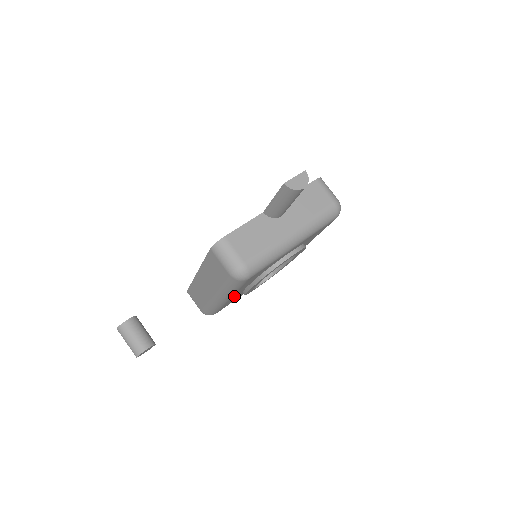
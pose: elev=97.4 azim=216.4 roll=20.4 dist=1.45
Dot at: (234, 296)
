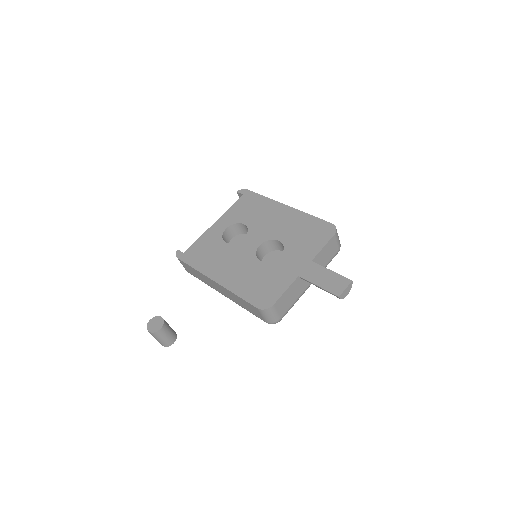
Dot at: occluded
